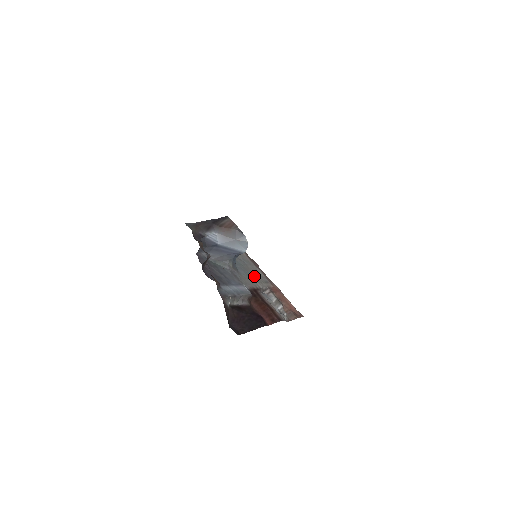
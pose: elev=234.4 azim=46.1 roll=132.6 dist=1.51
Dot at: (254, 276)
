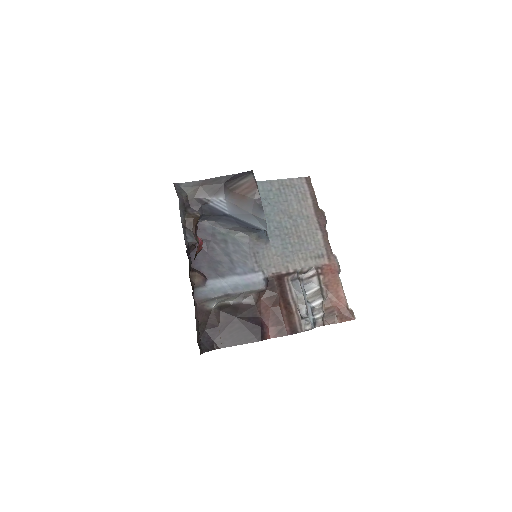
Dot at: (298, 247)
